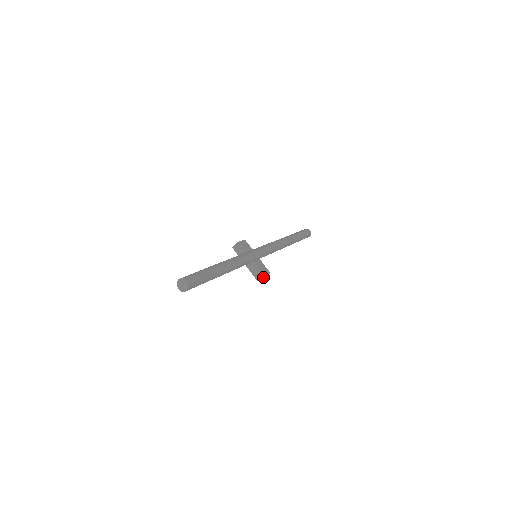
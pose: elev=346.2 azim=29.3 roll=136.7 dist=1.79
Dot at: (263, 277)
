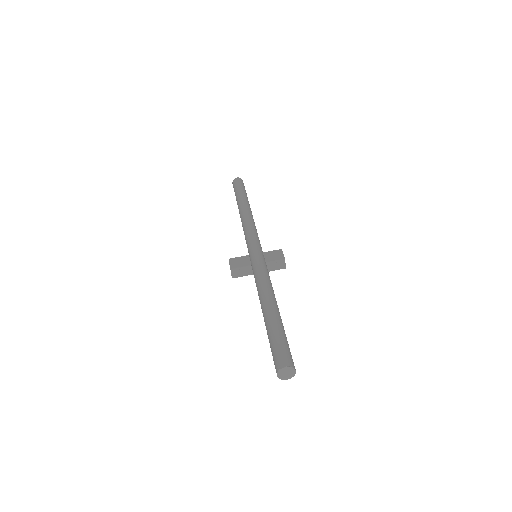
Dot at: (284, 260)
